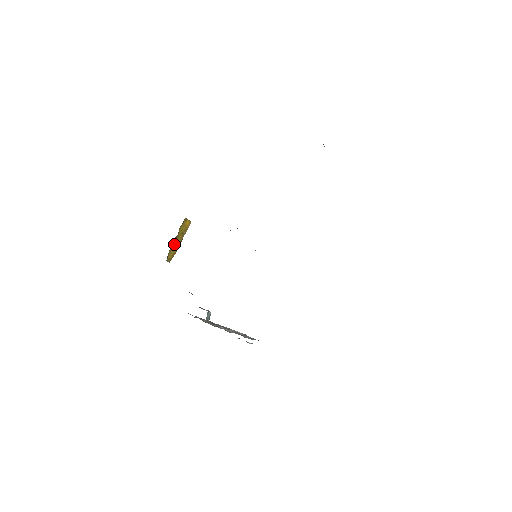
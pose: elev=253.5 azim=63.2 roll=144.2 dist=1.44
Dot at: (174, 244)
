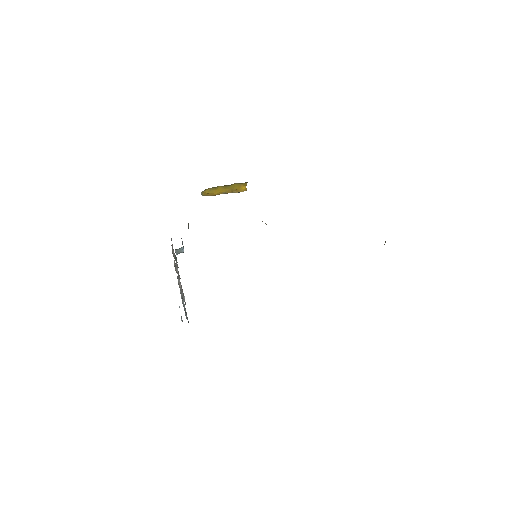
Dot at: (219, 188)
